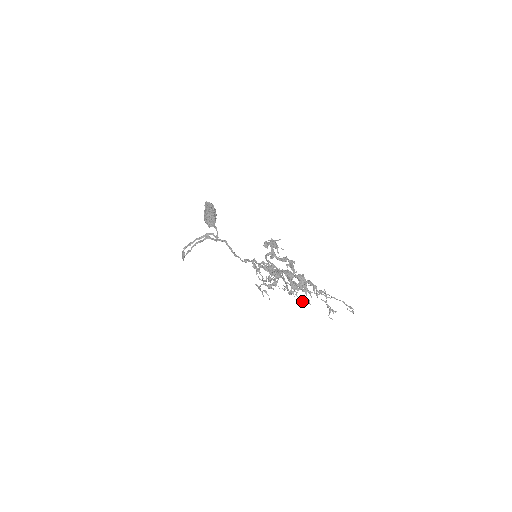
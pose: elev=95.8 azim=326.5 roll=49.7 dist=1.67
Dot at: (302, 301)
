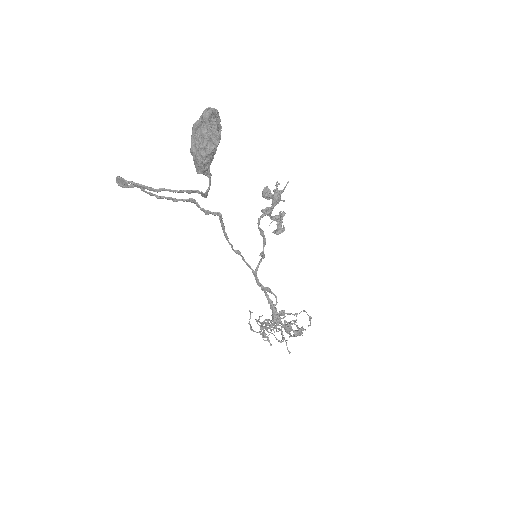
Dot at: occluded
